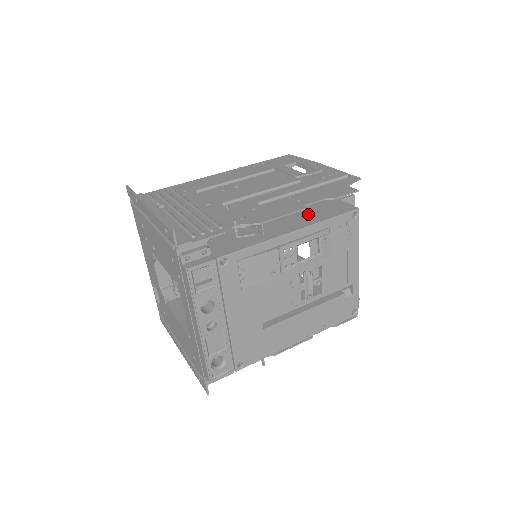
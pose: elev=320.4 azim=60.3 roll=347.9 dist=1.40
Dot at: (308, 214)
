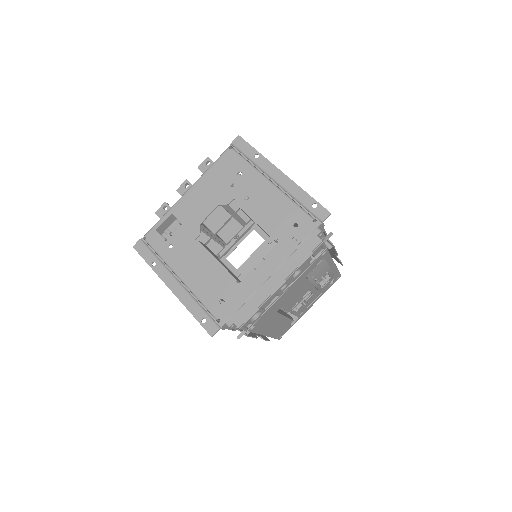
Dot at: occluded
